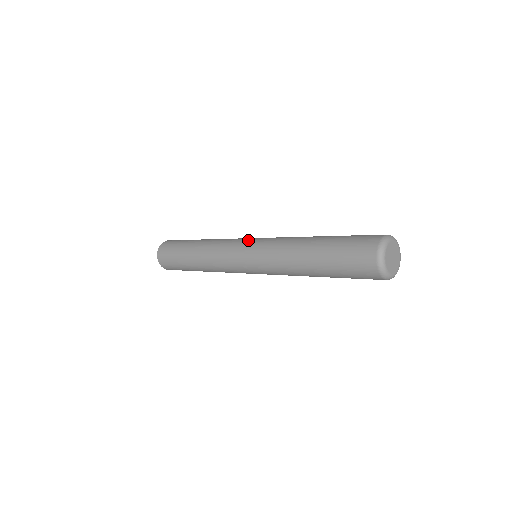
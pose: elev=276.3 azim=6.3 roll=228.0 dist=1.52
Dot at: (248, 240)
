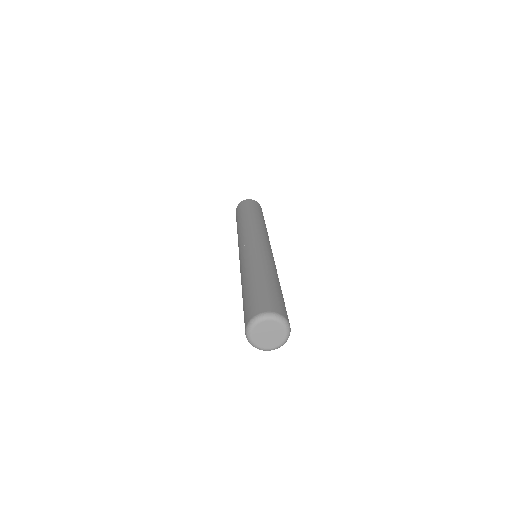
Dot at: (246, 242)
